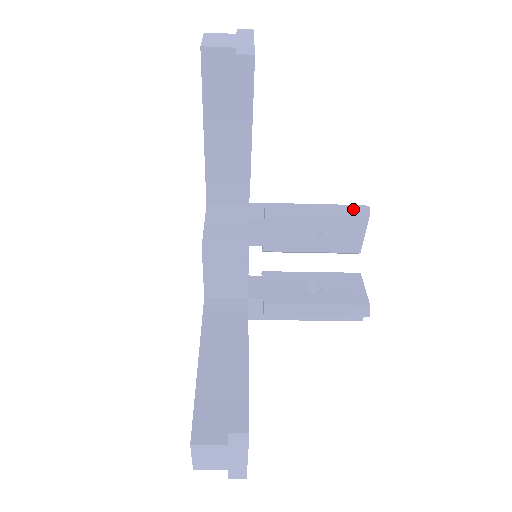
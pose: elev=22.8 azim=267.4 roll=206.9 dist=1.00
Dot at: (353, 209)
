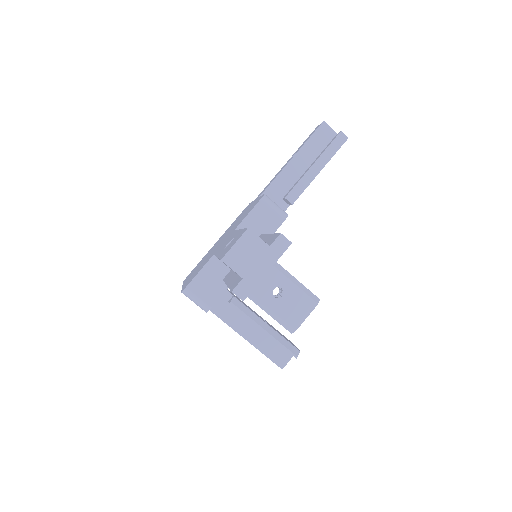
Dot at: (311, 293)
